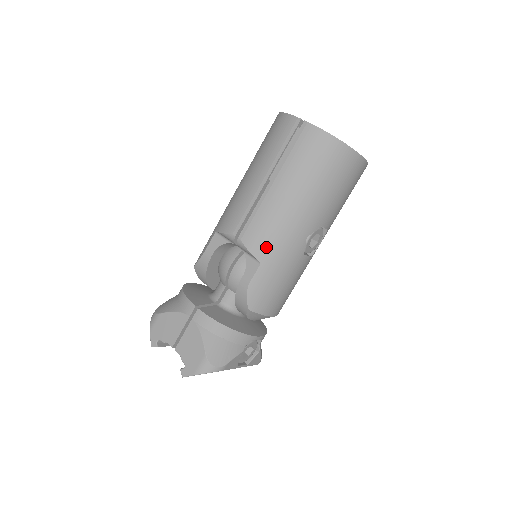
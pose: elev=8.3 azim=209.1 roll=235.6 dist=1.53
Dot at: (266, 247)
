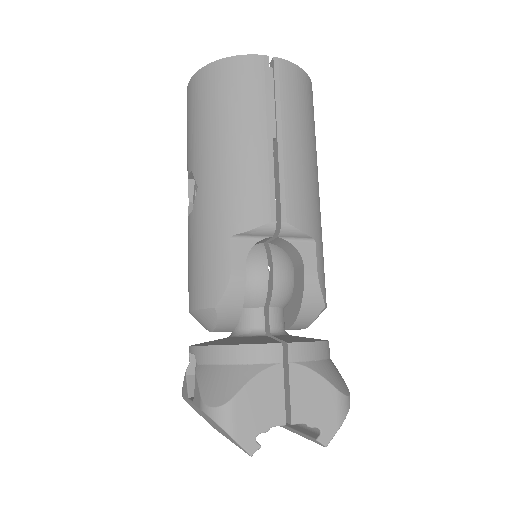
Dot at: (312, 218)
